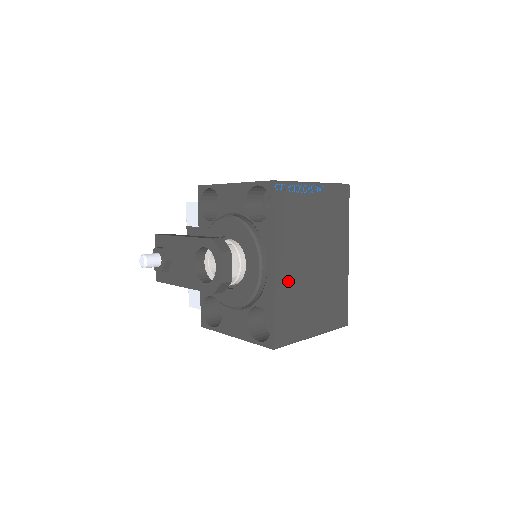
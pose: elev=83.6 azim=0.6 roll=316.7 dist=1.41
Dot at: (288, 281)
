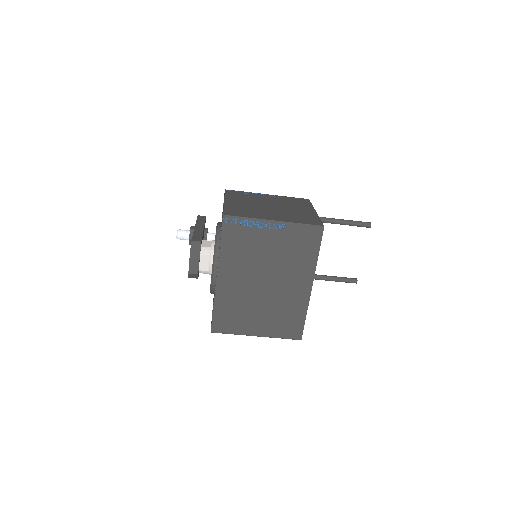
Dot at: (231, 290)
